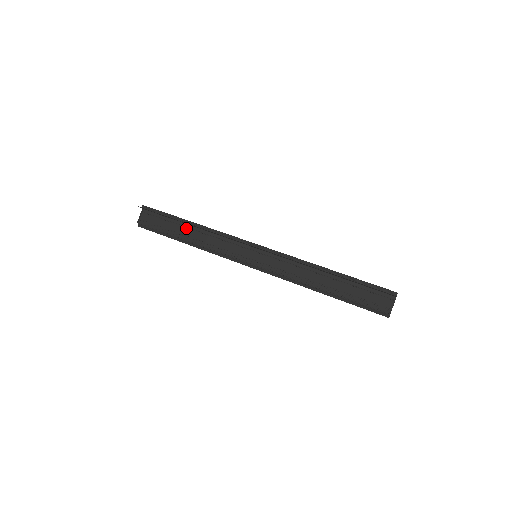
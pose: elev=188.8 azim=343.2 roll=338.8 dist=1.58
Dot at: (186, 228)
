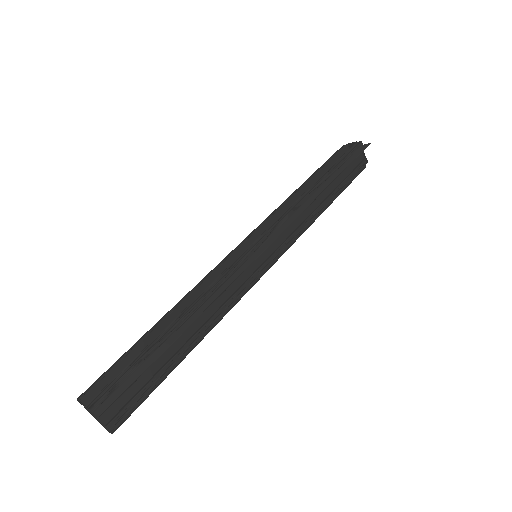
Dot at: occluded
